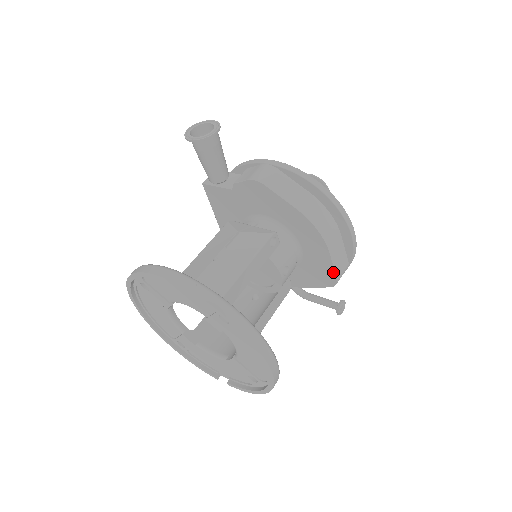
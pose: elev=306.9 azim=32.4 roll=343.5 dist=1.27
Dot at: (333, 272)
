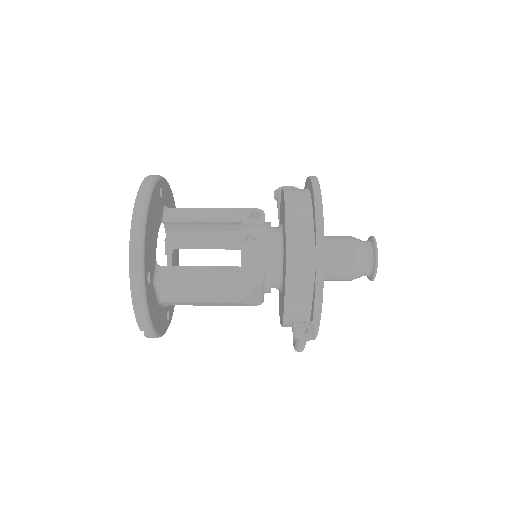
Dot at: (286, 241)
